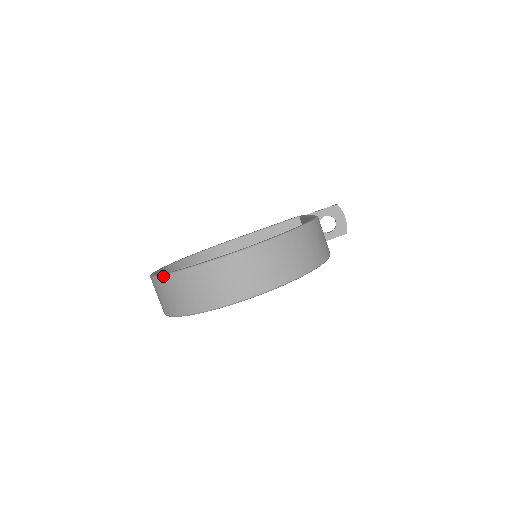
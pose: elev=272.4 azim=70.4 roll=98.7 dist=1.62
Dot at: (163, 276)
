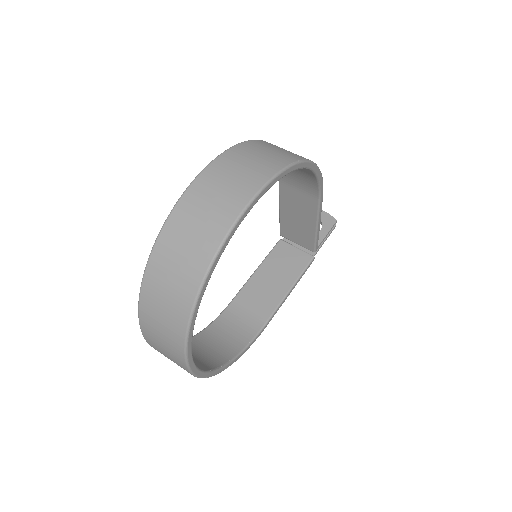
Dot at: (144, 273)
